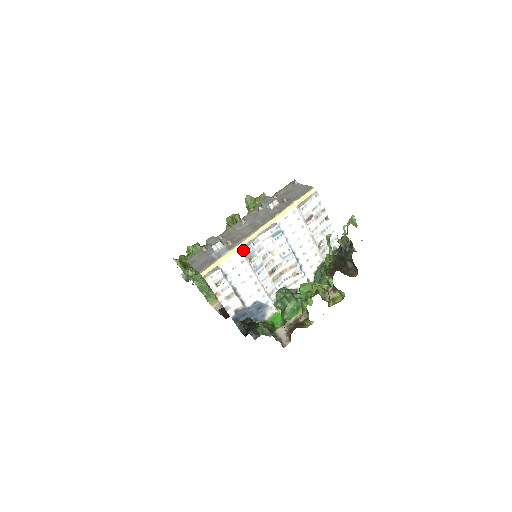
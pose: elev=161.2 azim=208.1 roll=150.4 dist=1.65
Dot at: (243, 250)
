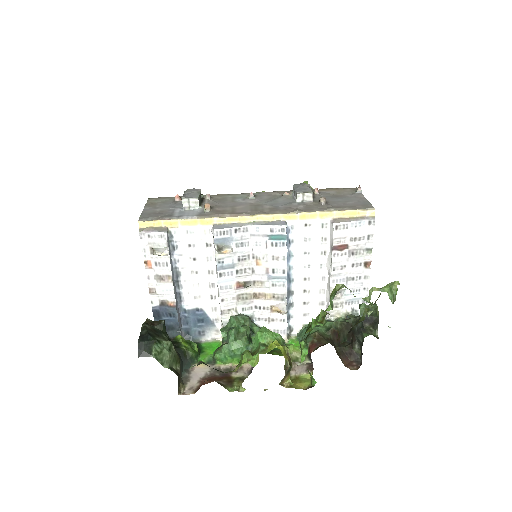
Dot at: (215, 228)
